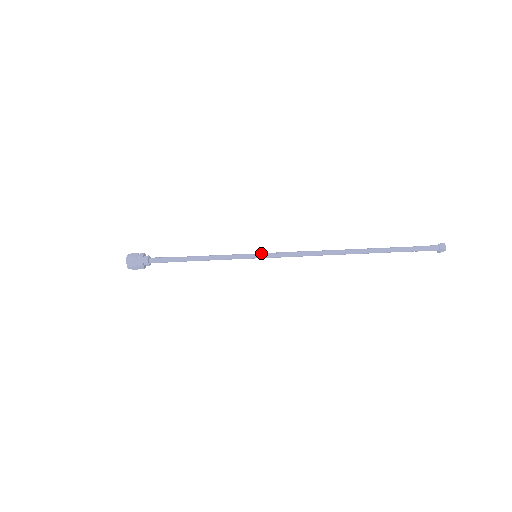
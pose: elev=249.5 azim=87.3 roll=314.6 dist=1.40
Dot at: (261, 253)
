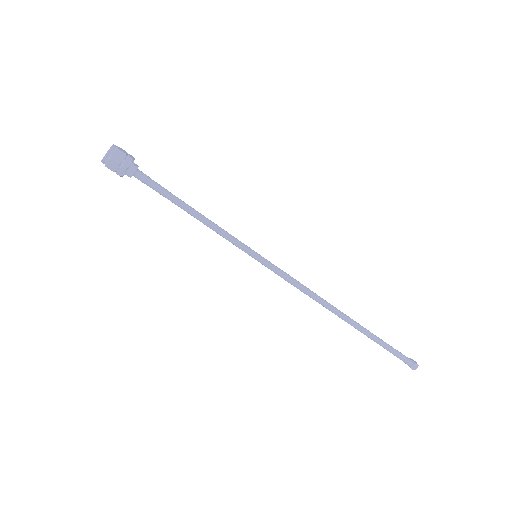
Dot at: (263, 259)
